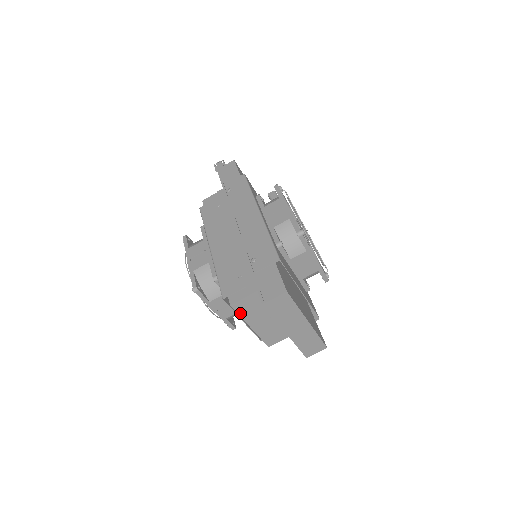
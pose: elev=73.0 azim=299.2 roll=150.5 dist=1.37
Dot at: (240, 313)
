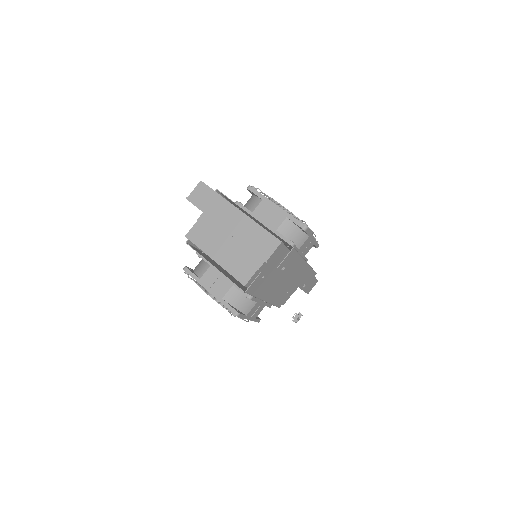
Dot at: (197, 244)
